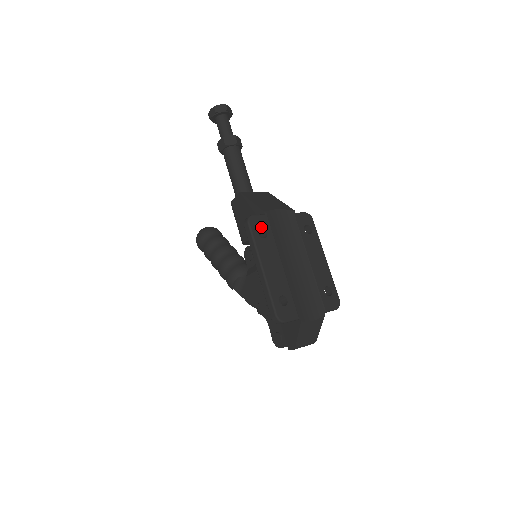
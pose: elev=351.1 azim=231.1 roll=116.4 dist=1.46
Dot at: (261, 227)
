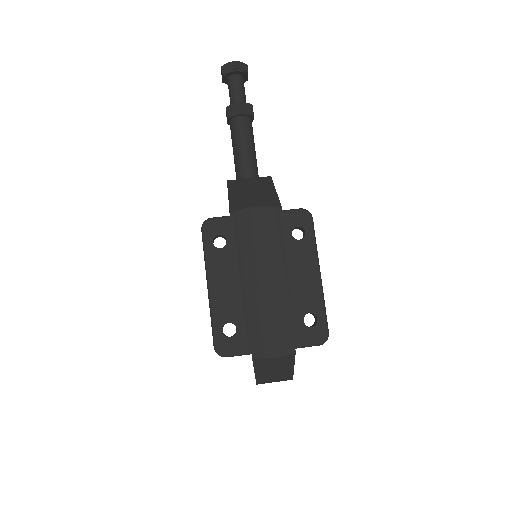
Dot at: (219, 233)
